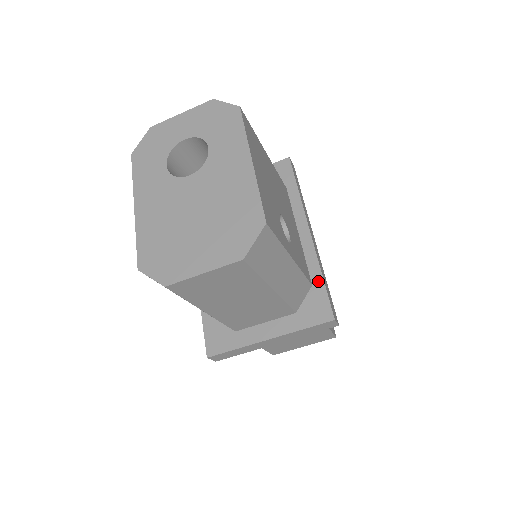
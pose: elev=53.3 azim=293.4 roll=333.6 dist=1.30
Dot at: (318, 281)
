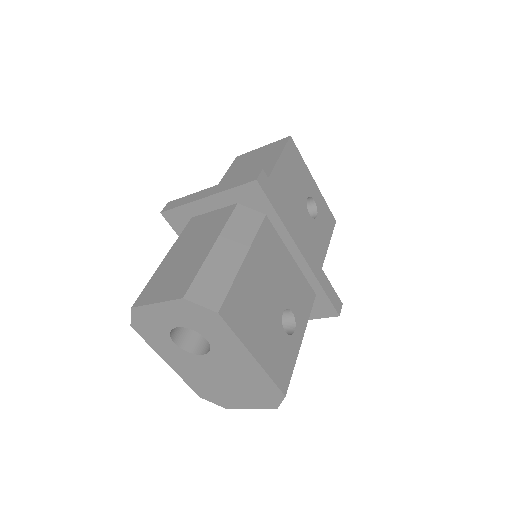
Dot at: (320, 293)
